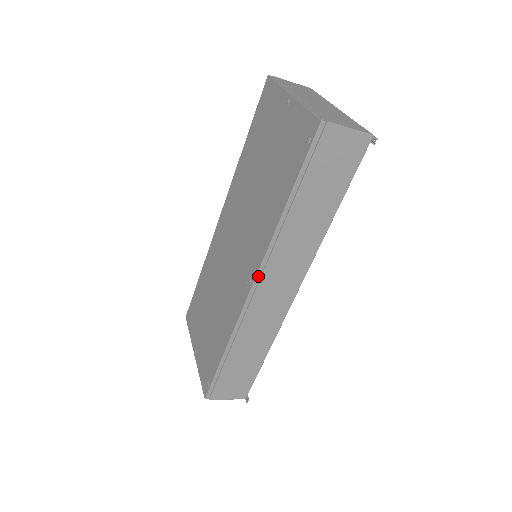
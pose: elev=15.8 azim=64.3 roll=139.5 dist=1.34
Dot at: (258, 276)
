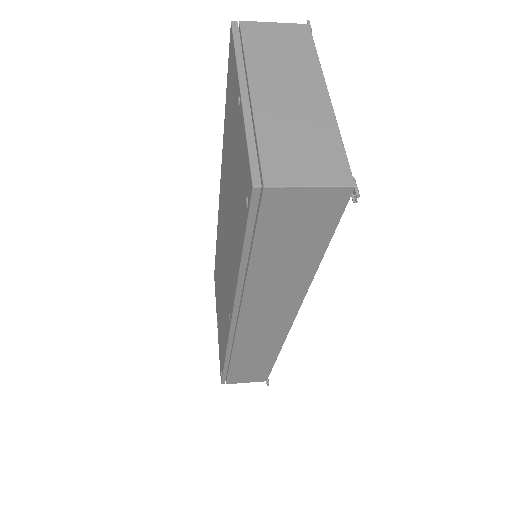
Dot at: (234, 318)
